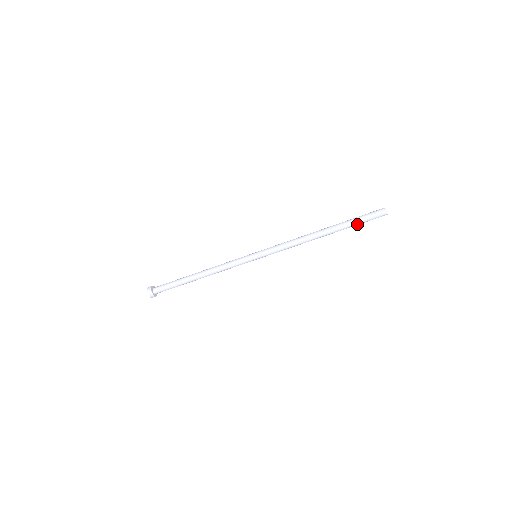
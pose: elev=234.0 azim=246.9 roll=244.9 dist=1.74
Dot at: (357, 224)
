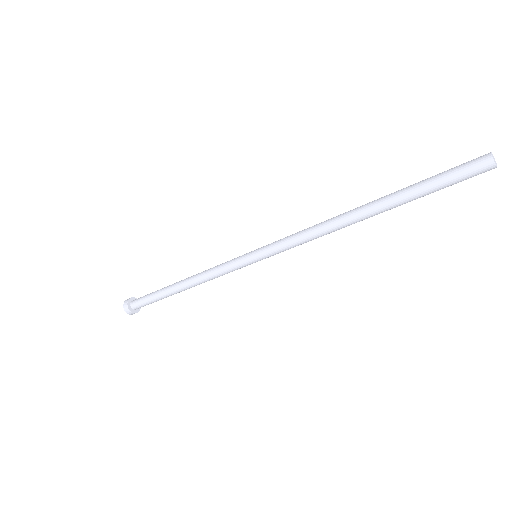
Dot at: (428, 192)
